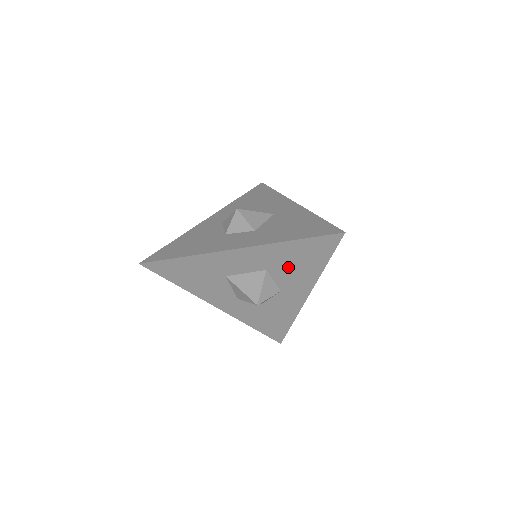
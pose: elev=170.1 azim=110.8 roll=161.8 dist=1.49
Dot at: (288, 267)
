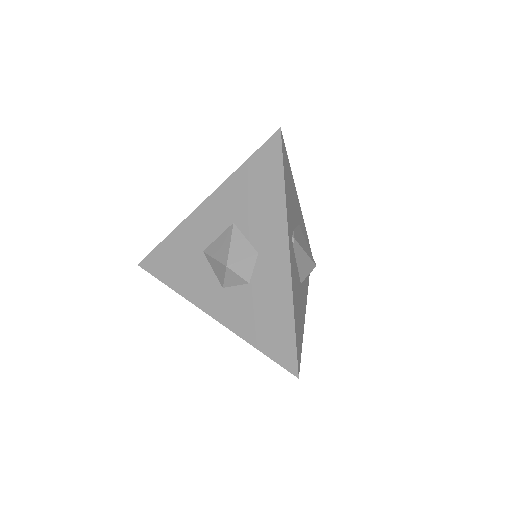
Dot at: (251, 208)
